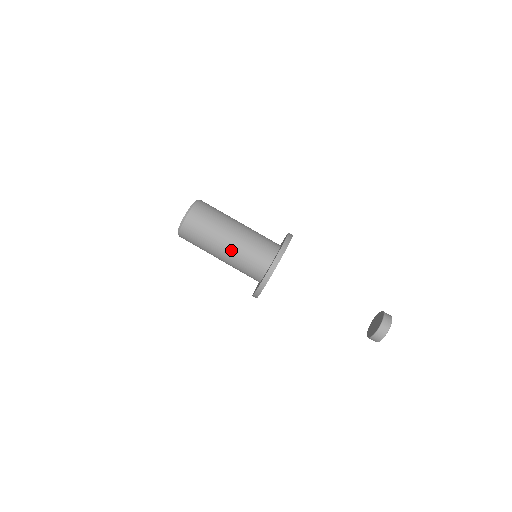
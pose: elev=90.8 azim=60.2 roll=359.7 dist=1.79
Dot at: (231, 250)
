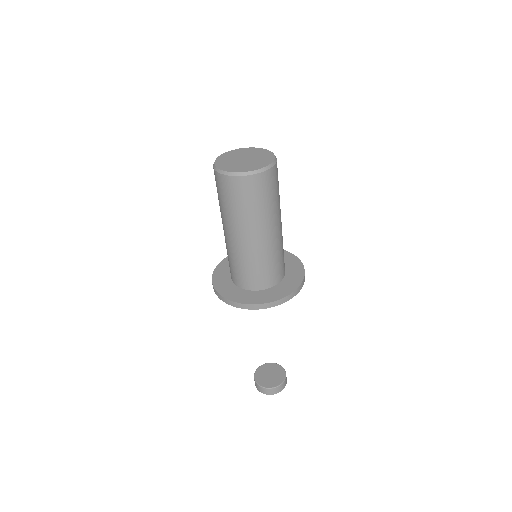
Dot at: (226, 239)
